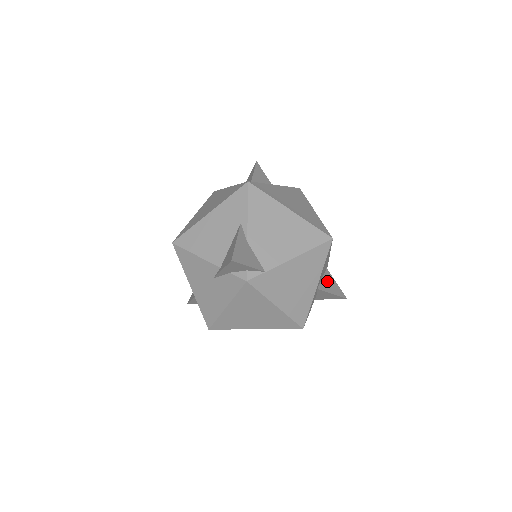
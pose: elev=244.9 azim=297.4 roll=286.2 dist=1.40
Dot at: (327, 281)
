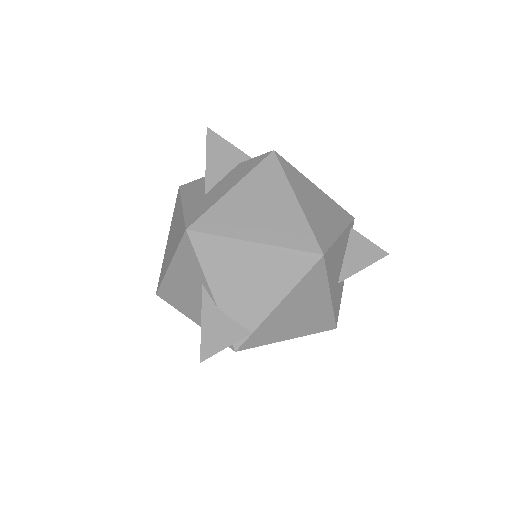
Dot at: (353, 253)
